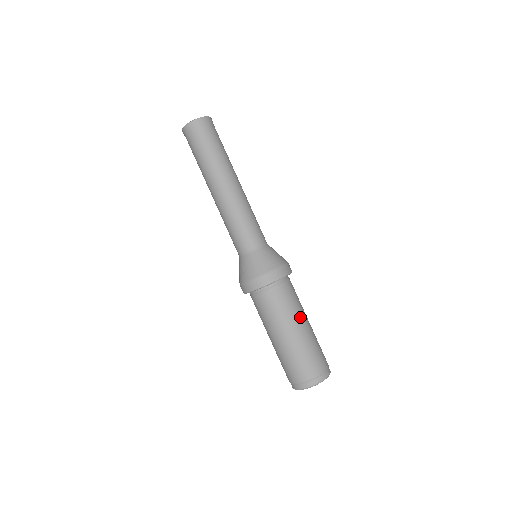
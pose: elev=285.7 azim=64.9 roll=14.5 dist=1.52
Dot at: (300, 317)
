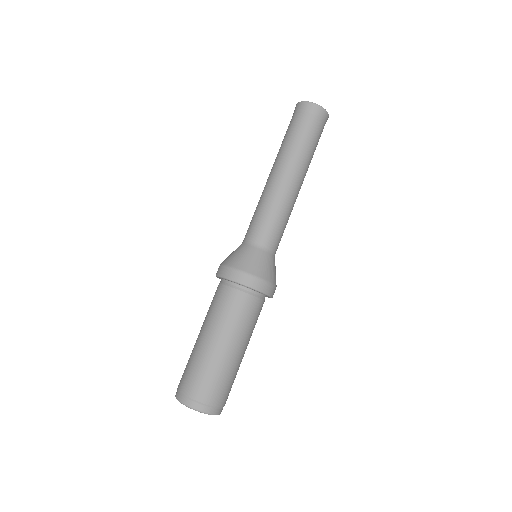
Dot at: (243, 340)
